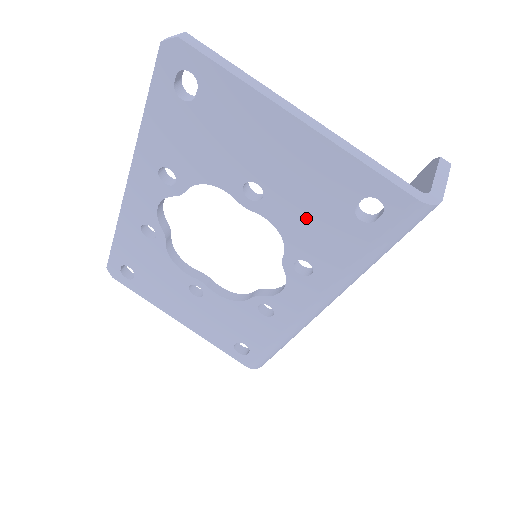
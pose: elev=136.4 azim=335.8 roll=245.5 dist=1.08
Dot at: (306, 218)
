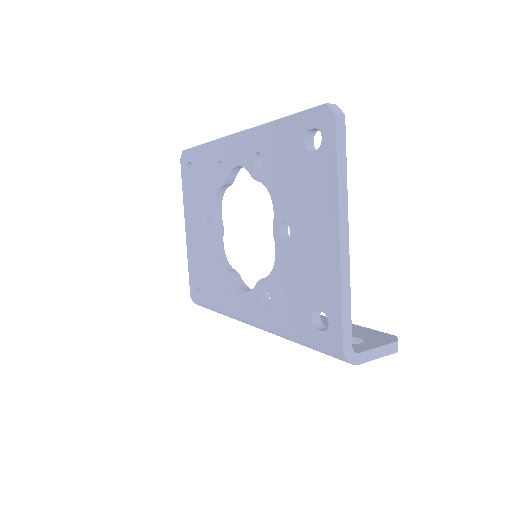
Dot at: (292, 280)
